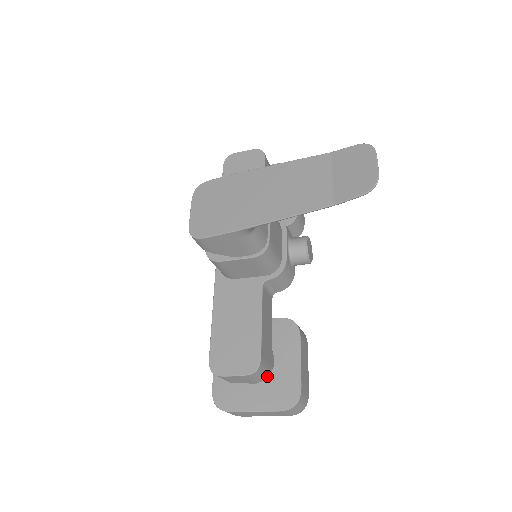
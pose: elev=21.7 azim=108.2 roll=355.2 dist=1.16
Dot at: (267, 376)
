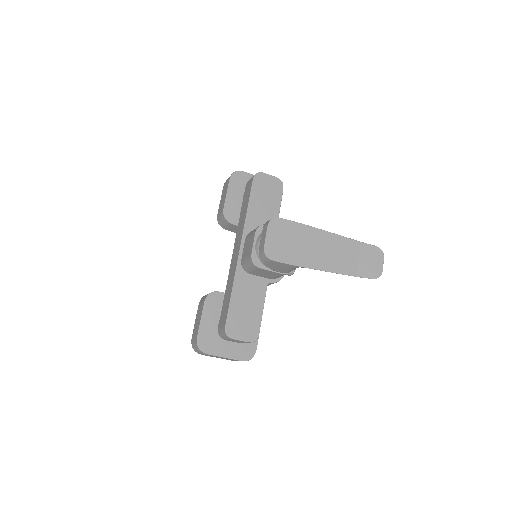
Dot at: occluded
